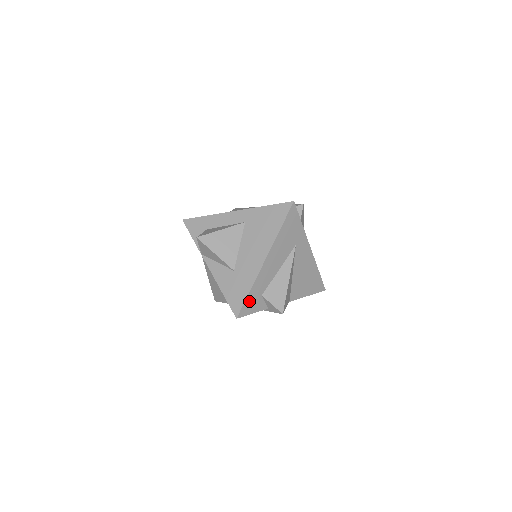
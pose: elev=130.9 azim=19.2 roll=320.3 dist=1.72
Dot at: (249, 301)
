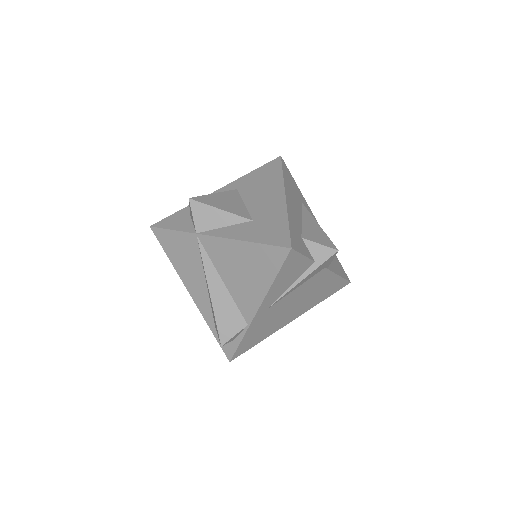
Dot at: (293, 235)
